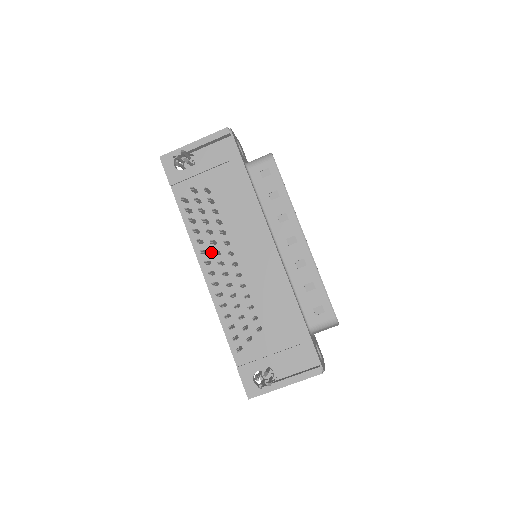
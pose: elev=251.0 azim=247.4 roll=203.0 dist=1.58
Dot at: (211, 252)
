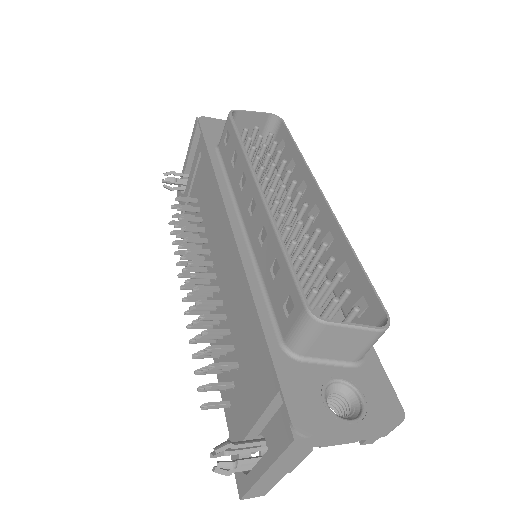
Dot at: occluded
